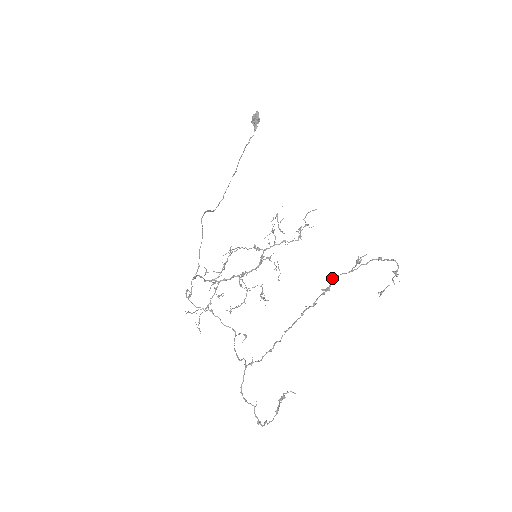
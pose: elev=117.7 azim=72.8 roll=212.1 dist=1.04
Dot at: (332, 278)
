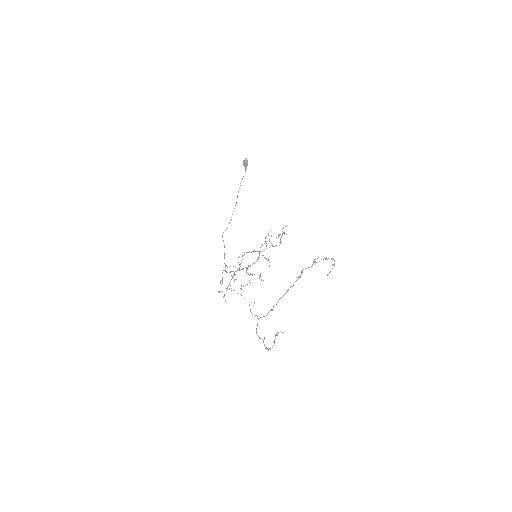
Dot at: (302, 271)
